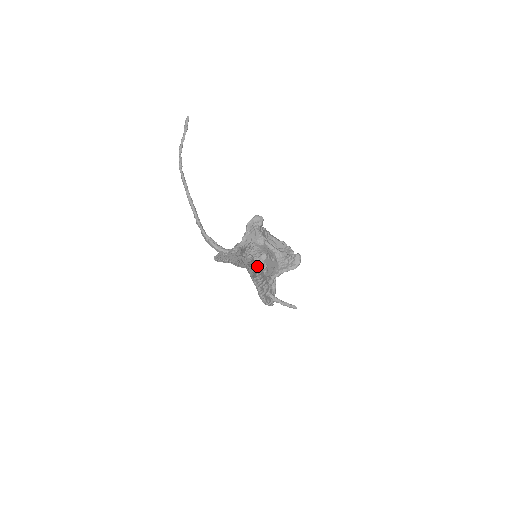
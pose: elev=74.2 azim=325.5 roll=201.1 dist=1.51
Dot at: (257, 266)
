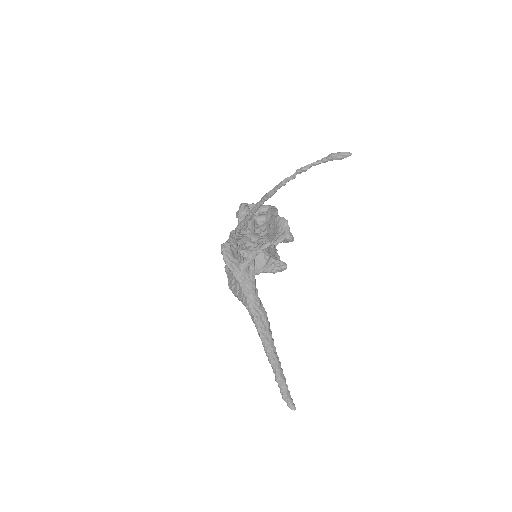
Dot at: occluded
